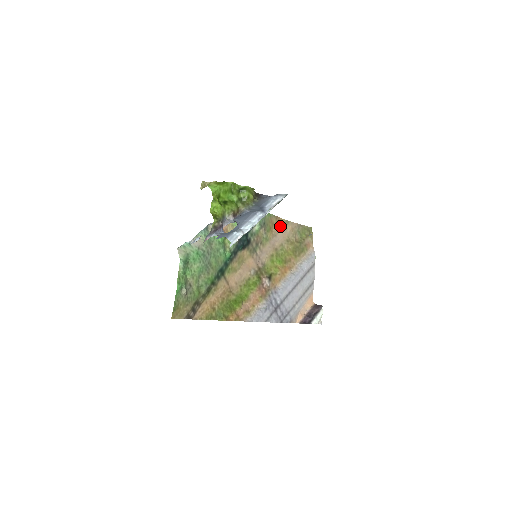
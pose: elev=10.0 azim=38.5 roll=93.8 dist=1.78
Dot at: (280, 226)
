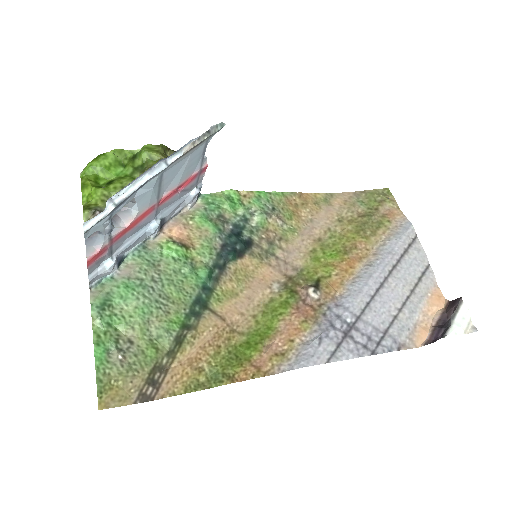
Dot at: (315, 205)
